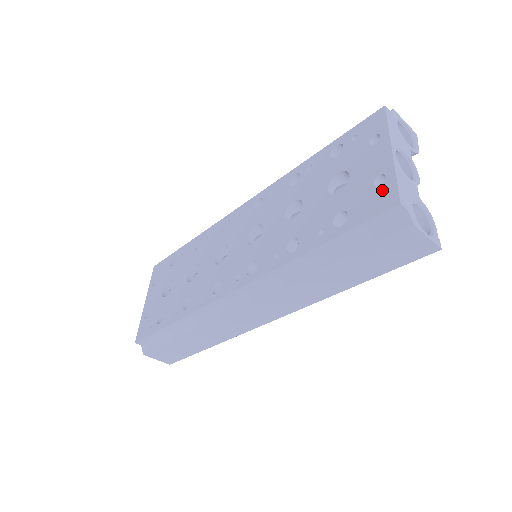
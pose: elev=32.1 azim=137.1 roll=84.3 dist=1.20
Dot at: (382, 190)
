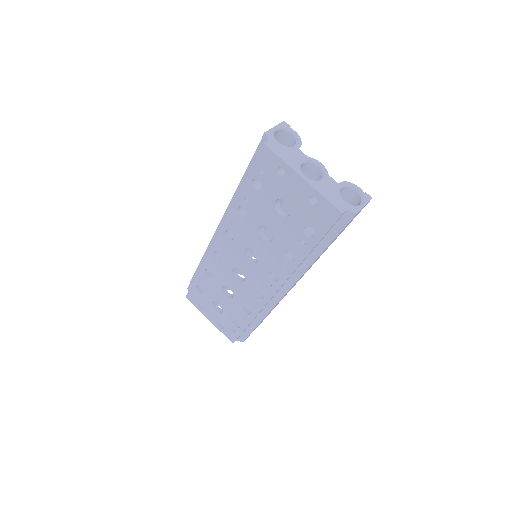
Dot at: (322, 208)
